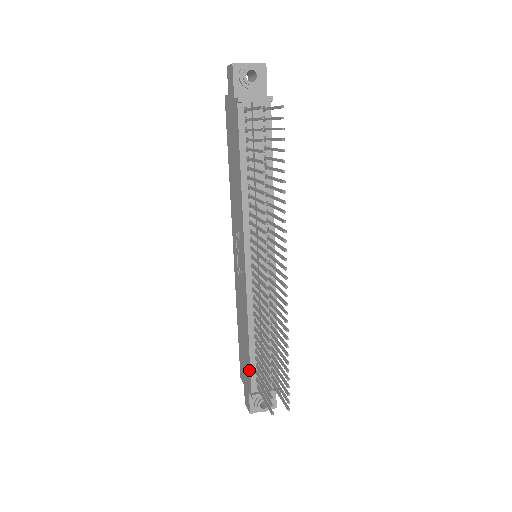
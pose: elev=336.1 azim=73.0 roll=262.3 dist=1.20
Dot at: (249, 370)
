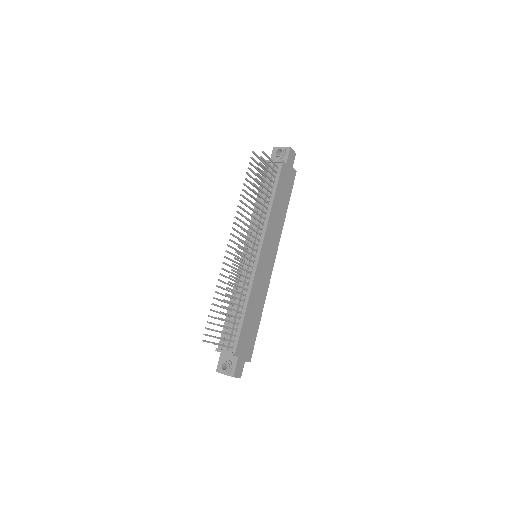
Dot at: (223, 331)
